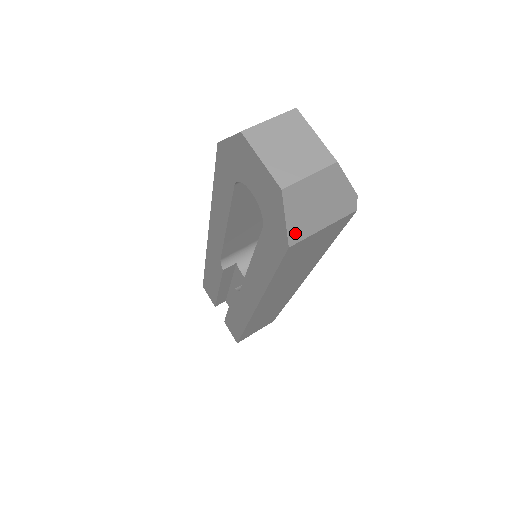
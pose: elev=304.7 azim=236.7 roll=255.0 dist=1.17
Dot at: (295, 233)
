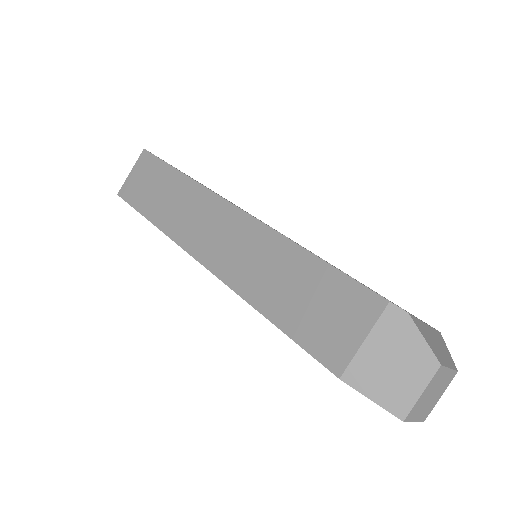
Dot at: occluded
